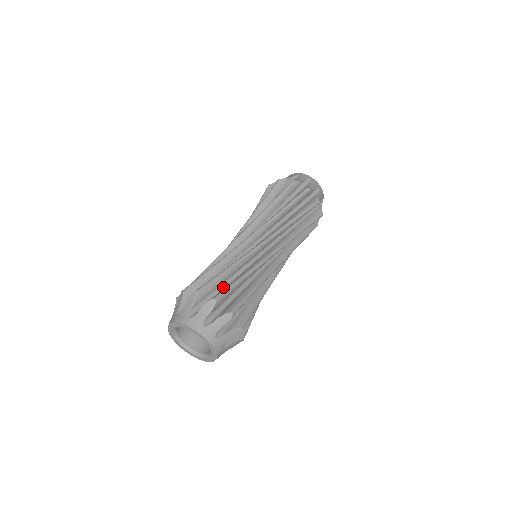
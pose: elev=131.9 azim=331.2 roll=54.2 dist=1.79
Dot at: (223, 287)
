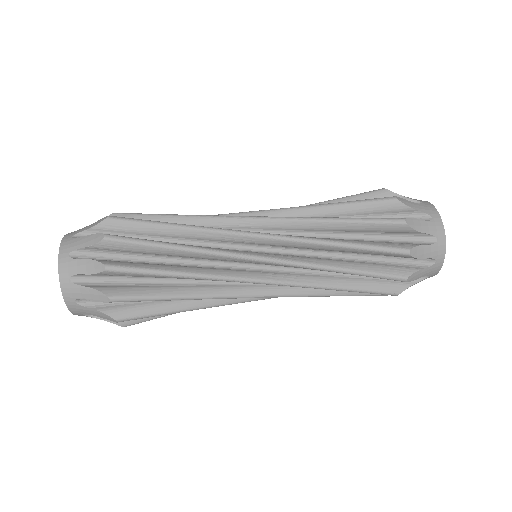
Dot at: (151, 279)
